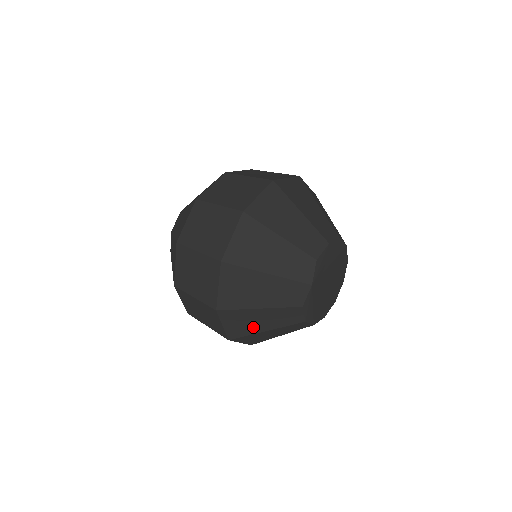
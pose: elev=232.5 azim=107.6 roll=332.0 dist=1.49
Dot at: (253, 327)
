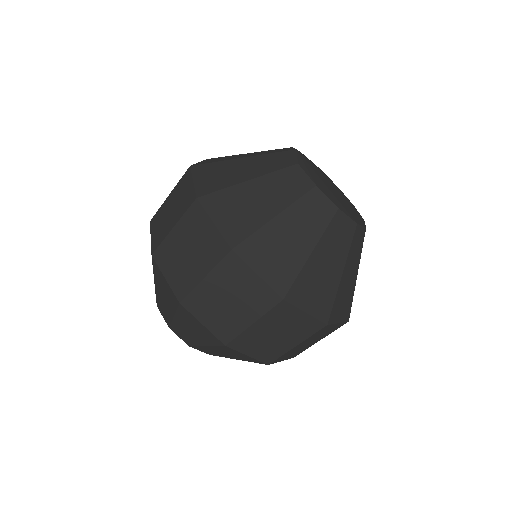
Dot at: (255, 214)
